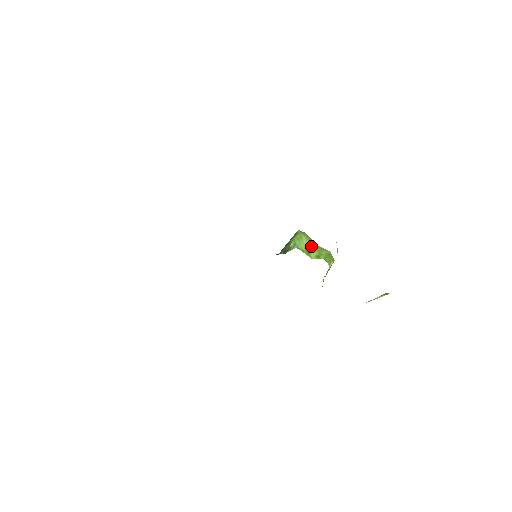
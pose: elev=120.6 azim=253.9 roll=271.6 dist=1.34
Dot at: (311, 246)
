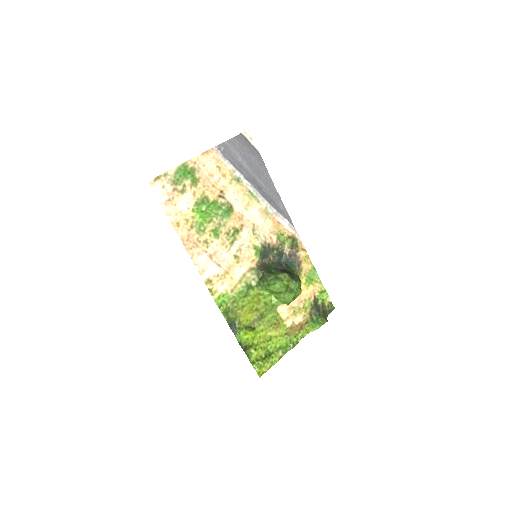
Dot at: (277, 293)
